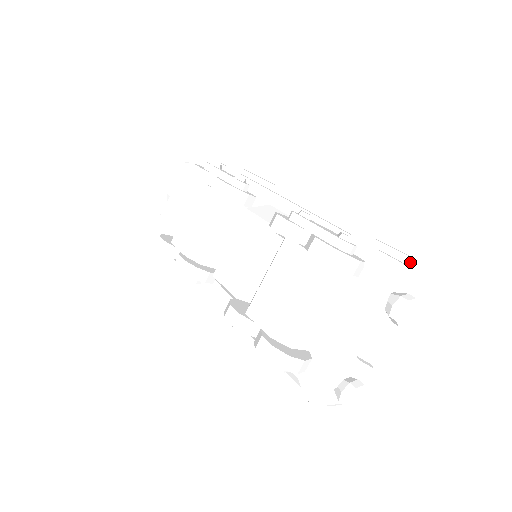
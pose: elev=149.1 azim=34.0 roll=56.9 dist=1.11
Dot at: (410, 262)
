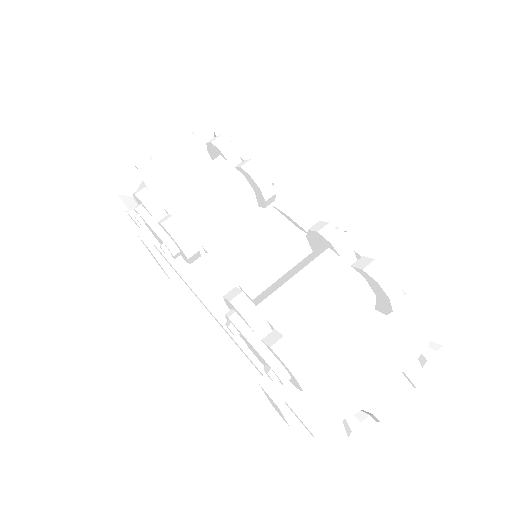
Dot at: occluded
